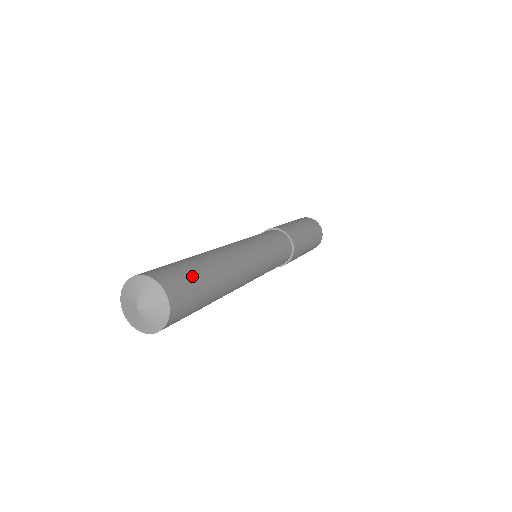
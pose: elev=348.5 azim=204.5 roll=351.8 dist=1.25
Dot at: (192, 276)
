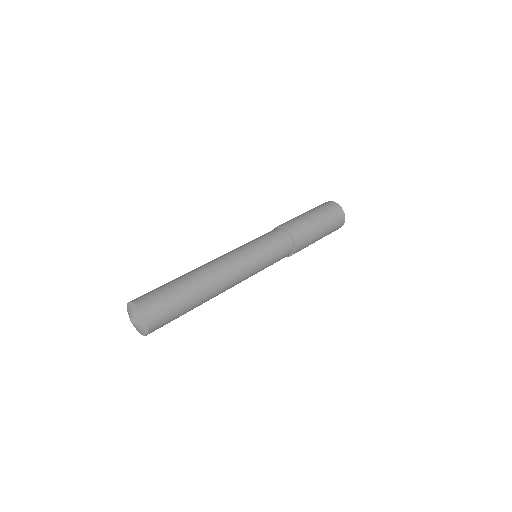
Dot at: (169, 298)
